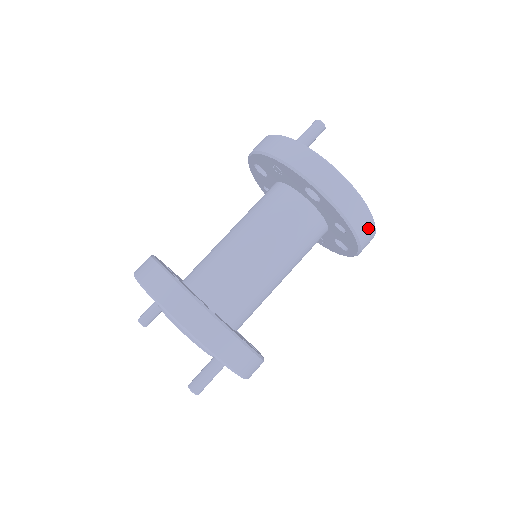
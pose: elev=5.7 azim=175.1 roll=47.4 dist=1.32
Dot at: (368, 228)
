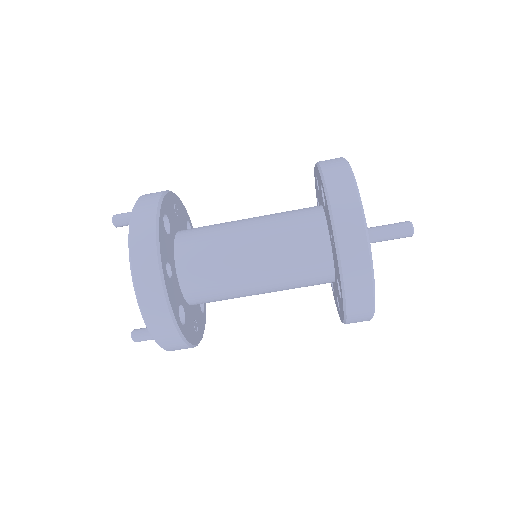
Dot at: occluded
